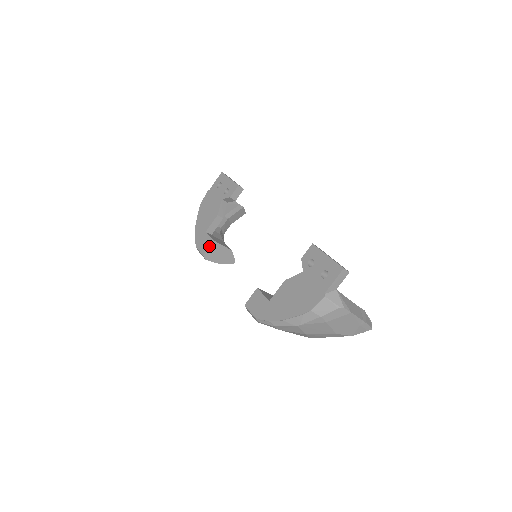
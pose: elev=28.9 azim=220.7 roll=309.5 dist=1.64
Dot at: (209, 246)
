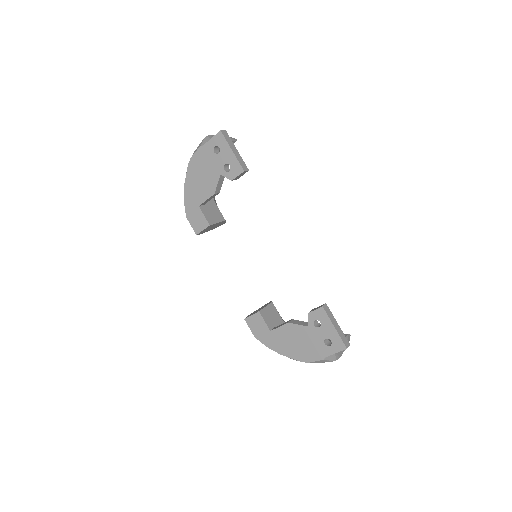
Dot at: (204, 229)
